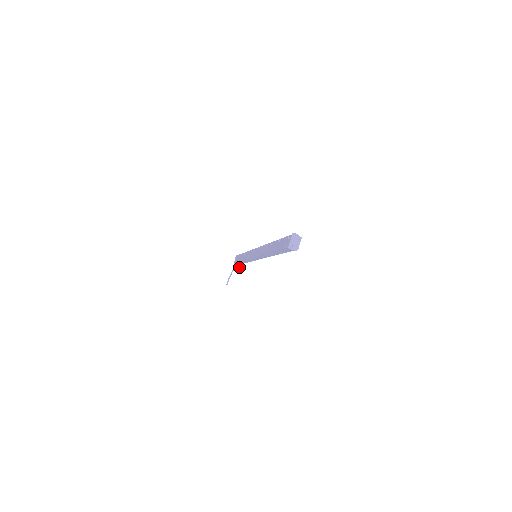
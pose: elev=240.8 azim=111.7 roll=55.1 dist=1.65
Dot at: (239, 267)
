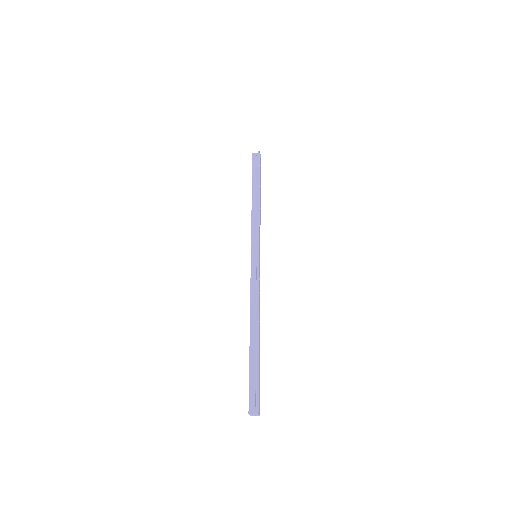
Dot at: occluded
